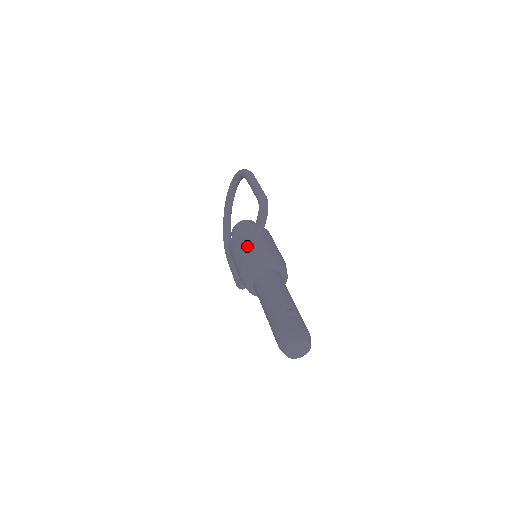
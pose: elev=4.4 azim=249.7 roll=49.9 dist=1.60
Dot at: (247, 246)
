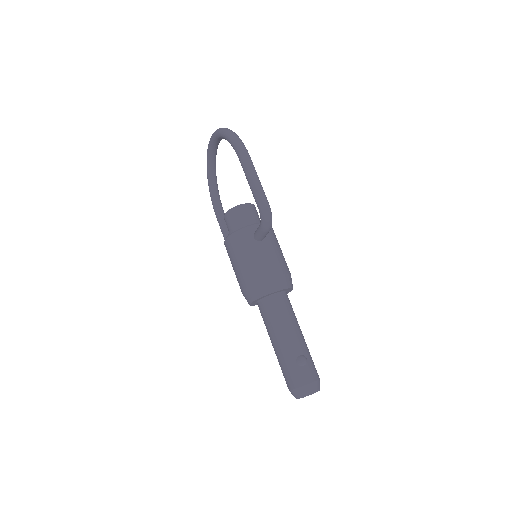
Dot at: (248, 263)
